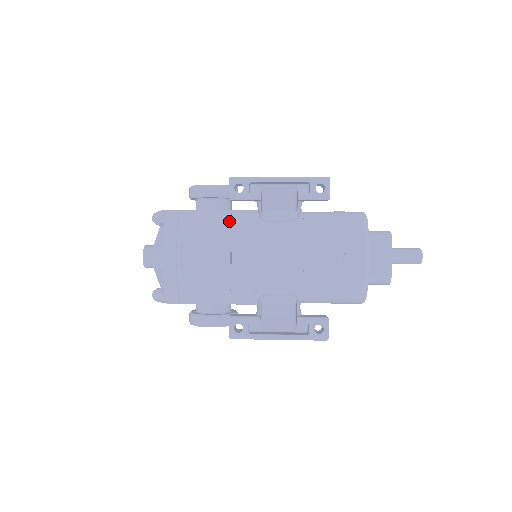
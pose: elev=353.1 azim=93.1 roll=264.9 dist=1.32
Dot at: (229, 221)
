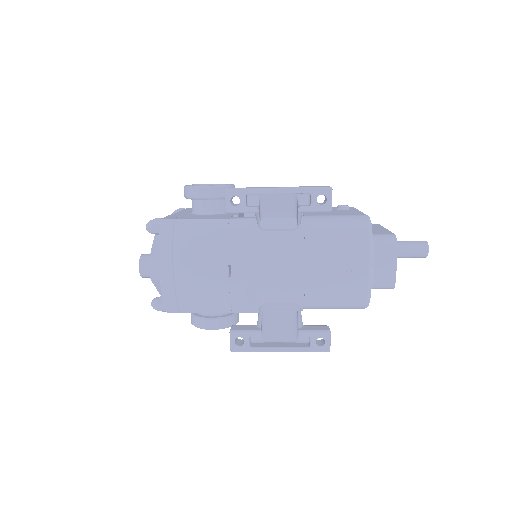
Dot at: (226, 231)
